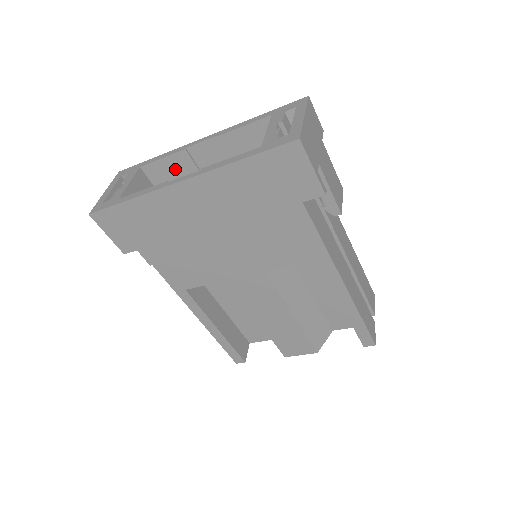
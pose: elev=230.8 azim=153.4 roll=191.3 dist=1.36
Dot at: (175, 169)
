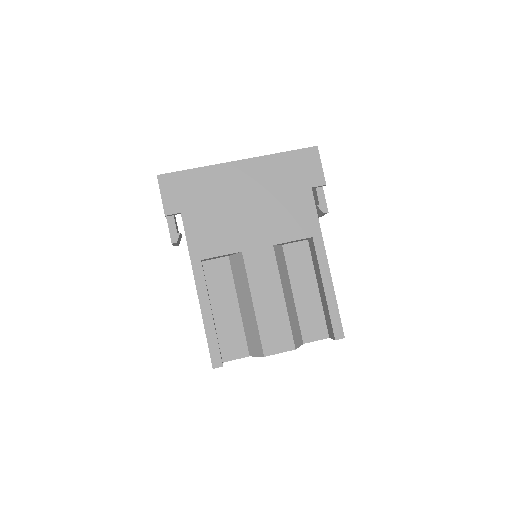
Dot at: occluded
